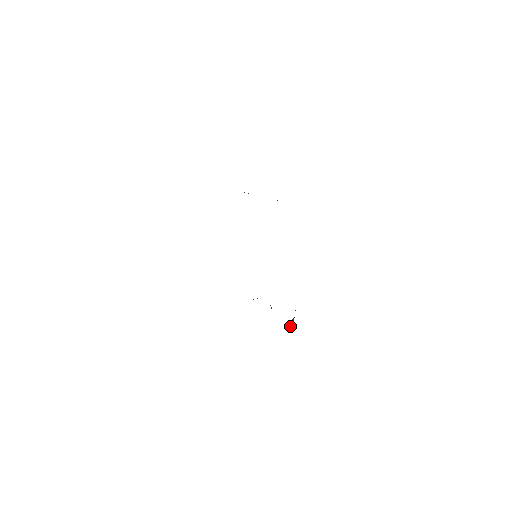
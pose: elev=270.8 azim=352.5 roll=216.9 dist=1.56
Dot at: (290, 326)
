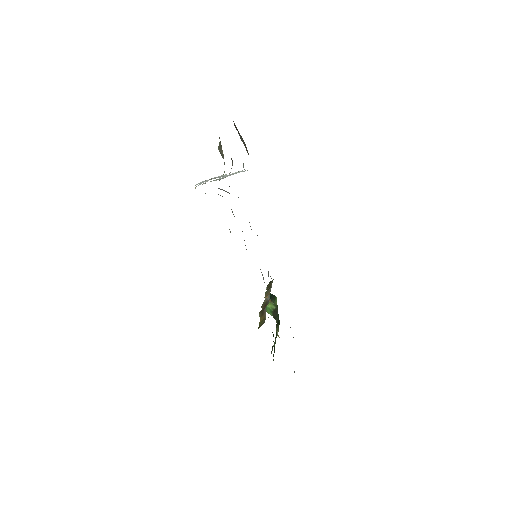
Dot at: (270, 311)
